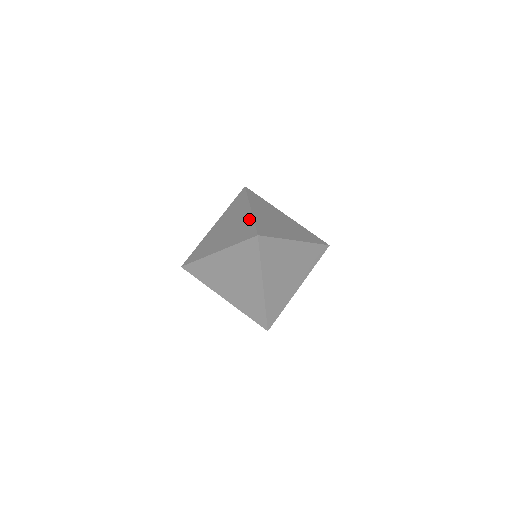
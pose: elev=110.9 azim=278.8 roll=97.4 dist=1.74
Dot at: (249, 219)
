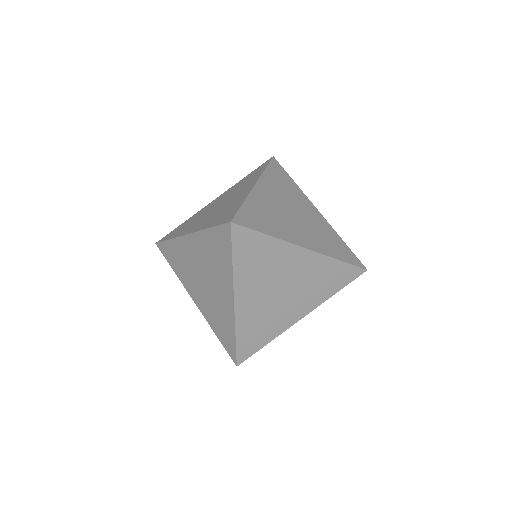
Dot at: occluded
